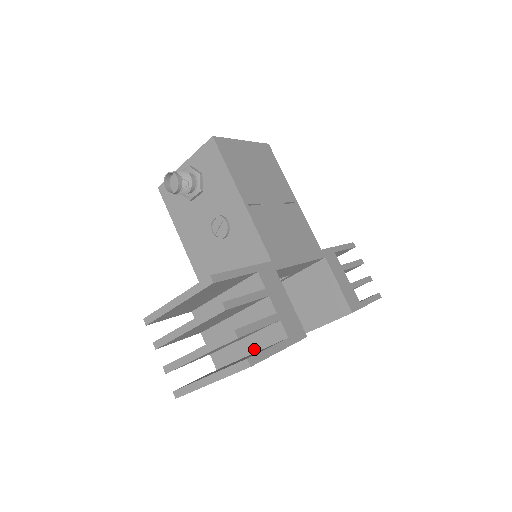
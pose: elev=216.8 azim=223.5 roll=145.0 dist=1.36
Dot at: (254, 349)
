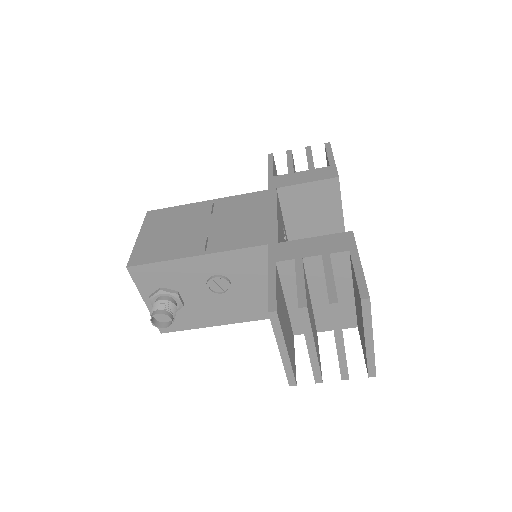
Dot at: (349, 286)
